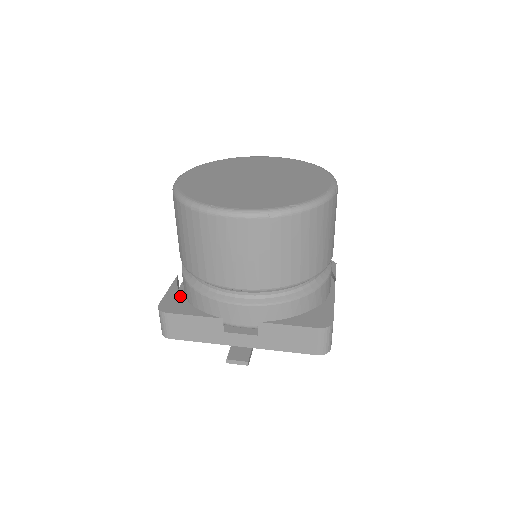
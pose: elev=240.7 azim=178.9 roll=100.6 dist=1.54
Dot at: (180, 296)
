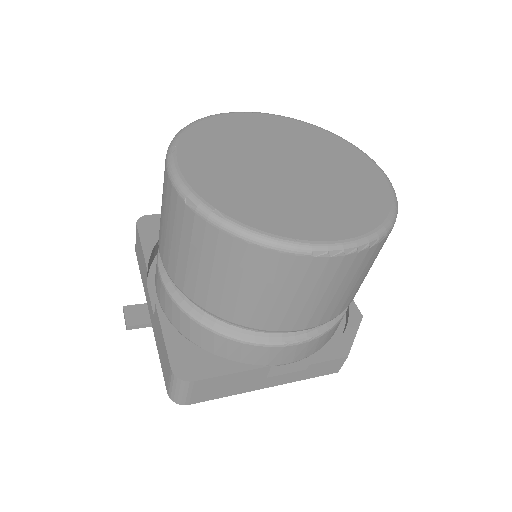
Dot at: occluded
